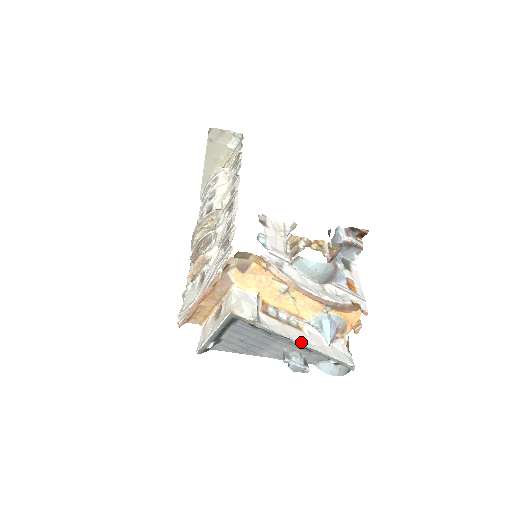
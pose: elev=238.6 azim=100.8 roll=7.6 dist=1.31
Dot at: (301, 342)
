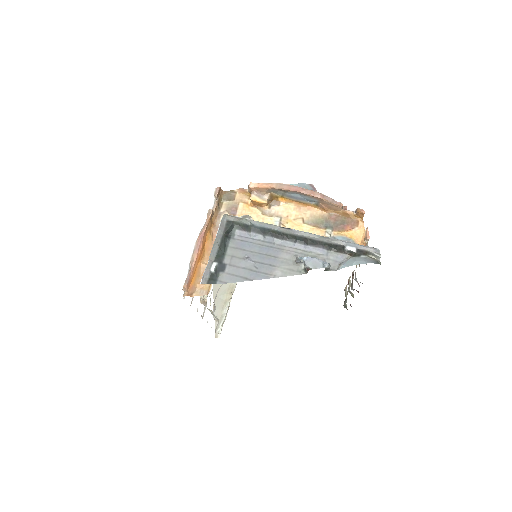
Dot at: (305, 232)
